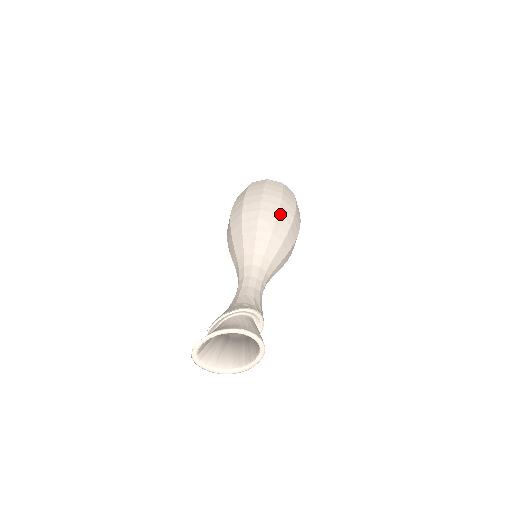
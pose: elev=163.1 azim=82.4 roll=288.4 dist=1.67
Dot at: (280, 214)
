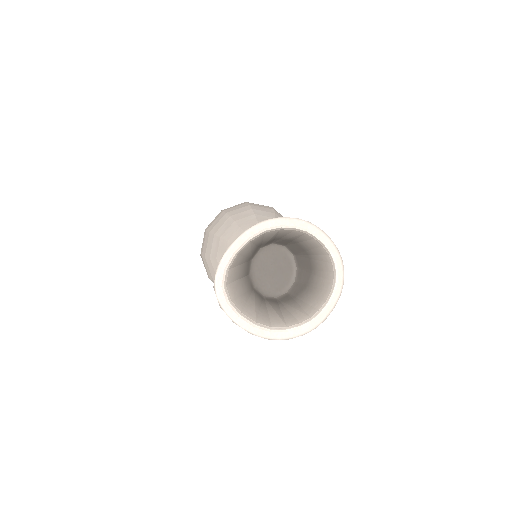
Dot at: (276, 211)
